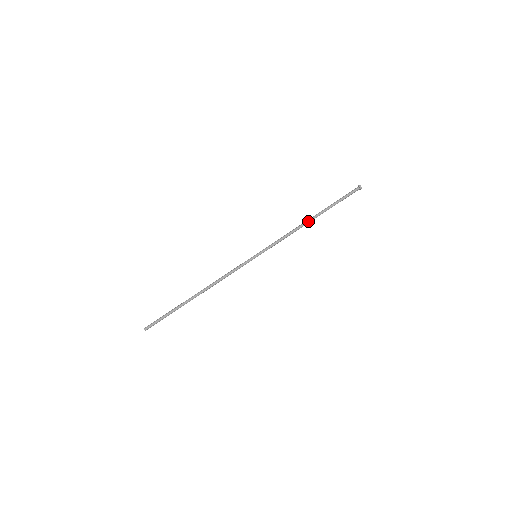
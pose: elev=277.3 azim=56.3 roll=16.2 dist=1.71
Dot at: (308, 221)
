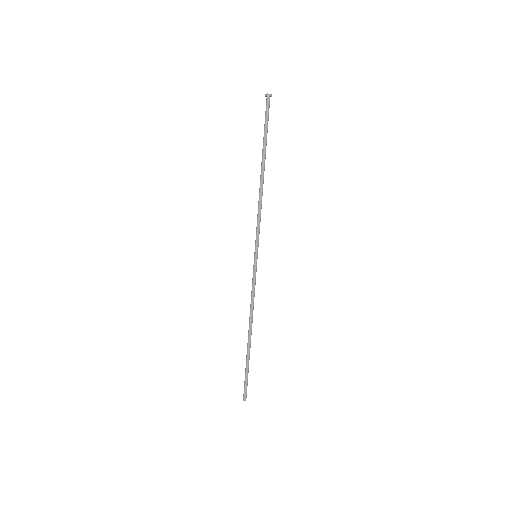
Dot at: (263, 179)
